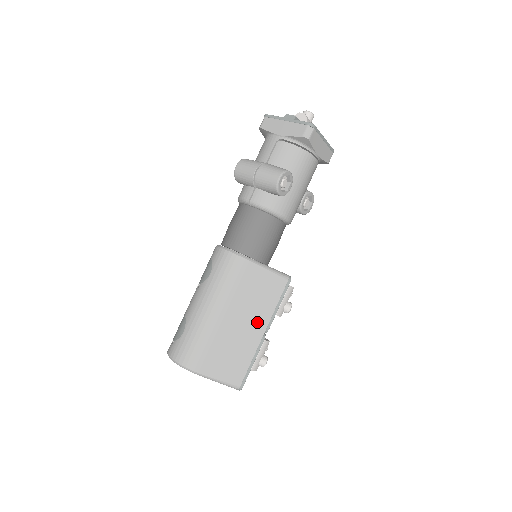
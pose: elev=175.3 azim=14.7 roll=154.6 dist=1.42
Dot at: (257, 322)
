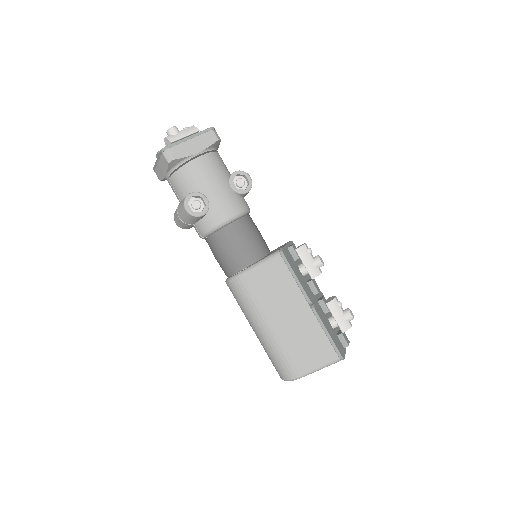
Dot at: (296, 305)
